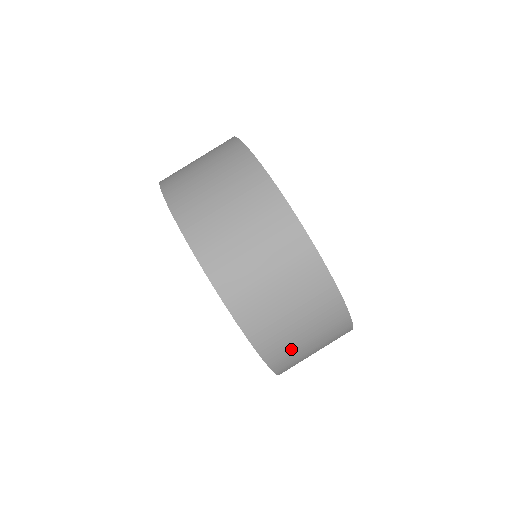
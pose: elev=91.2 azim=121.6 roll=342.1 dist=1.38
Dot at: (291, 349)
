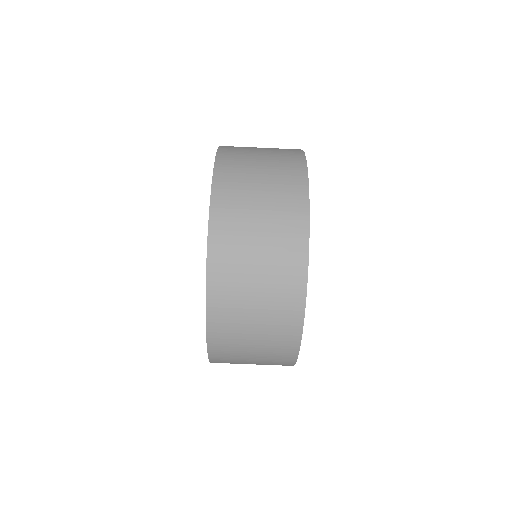
Dot at: occluded
